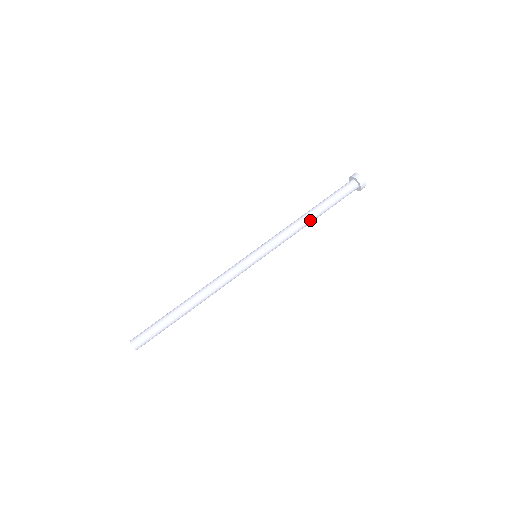
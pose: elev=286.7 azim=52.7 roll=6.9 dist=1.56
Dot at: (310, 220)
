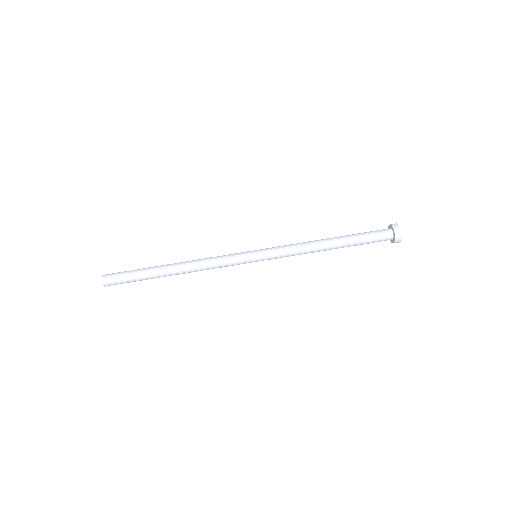
Dot at: occluded
